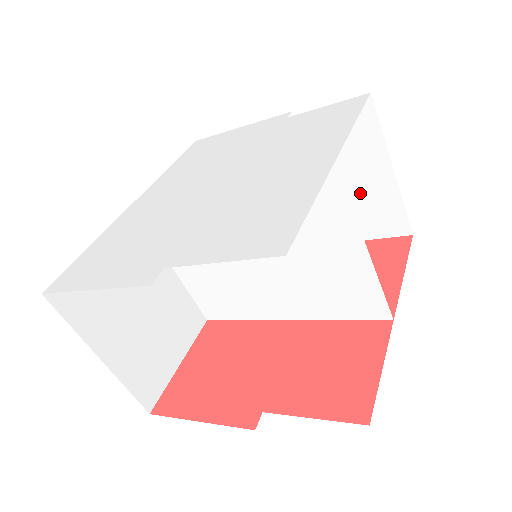
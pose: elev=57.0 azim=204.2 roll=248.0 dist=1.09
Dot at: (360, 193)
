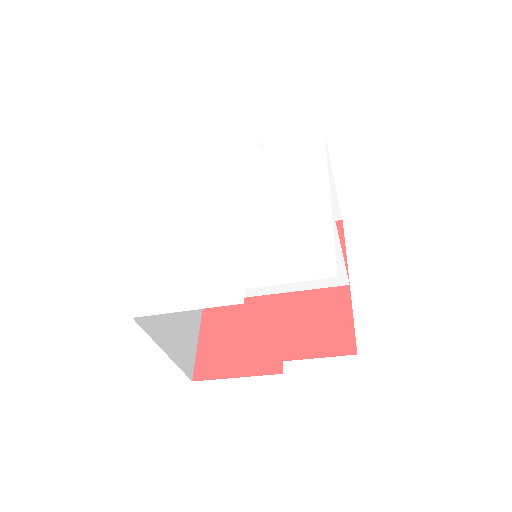
Dot at: occluded
